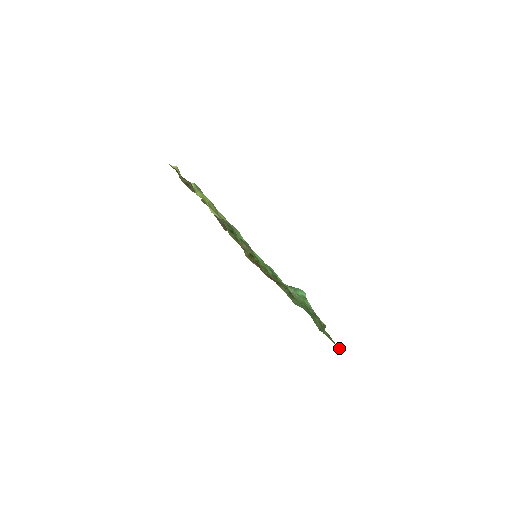
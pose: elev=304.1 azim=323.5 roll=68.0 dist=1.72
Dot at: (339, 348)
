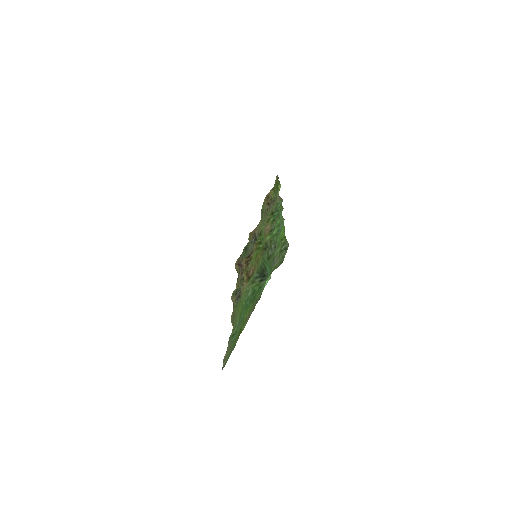
Dot at: occluded
